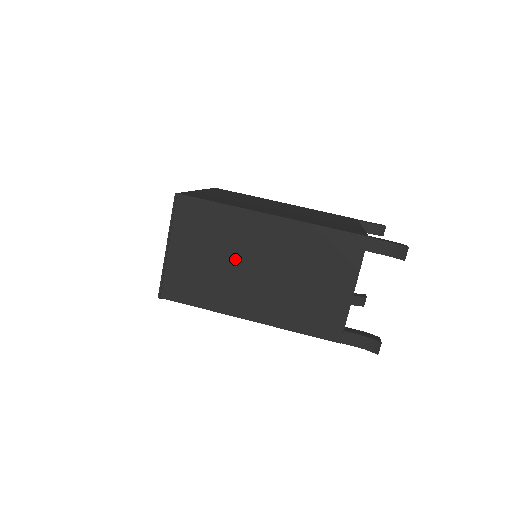
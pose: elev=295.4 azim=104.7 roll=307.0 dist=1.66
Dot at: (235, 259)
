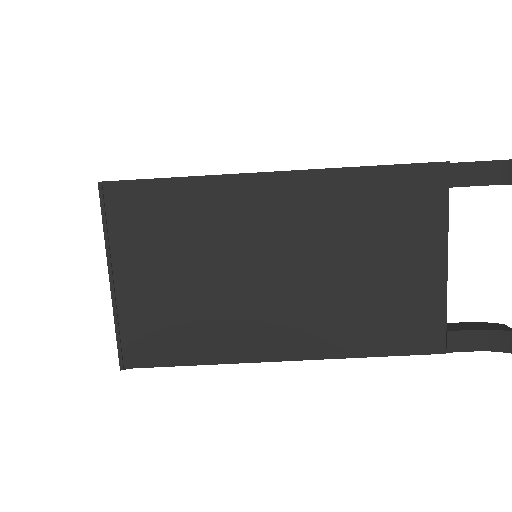
Dot at: (233, 266)
